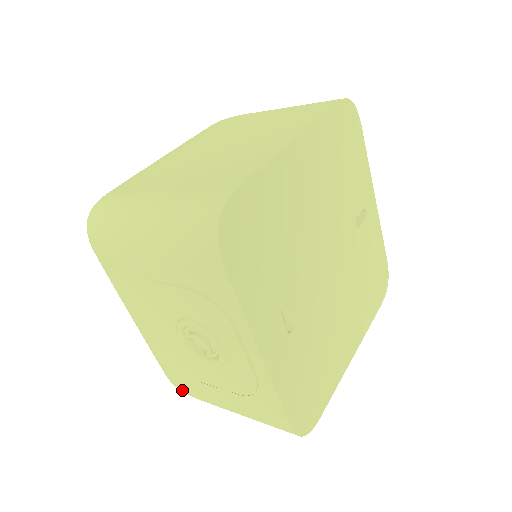
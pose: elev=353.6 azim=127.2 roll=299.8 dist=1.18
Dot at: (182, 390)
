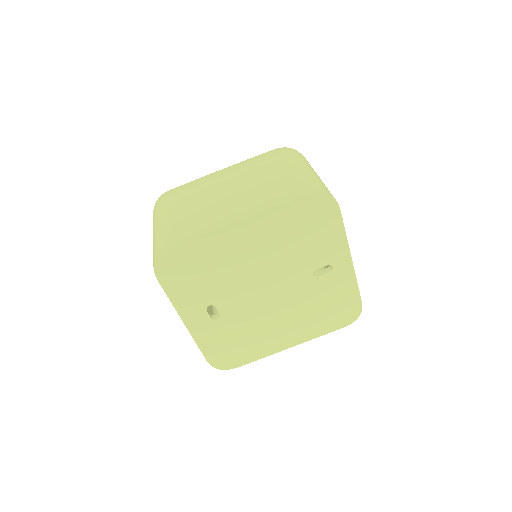
Dot at: occluded
